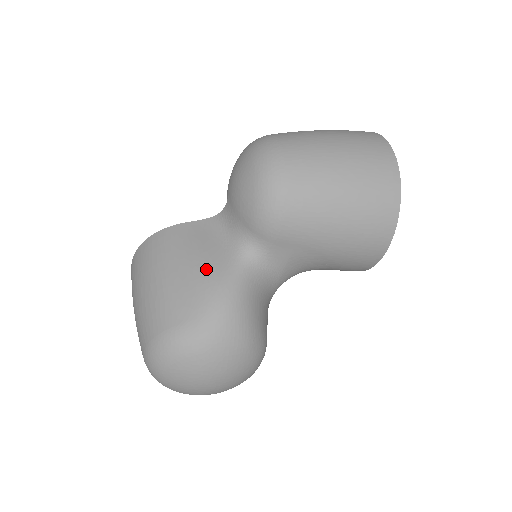
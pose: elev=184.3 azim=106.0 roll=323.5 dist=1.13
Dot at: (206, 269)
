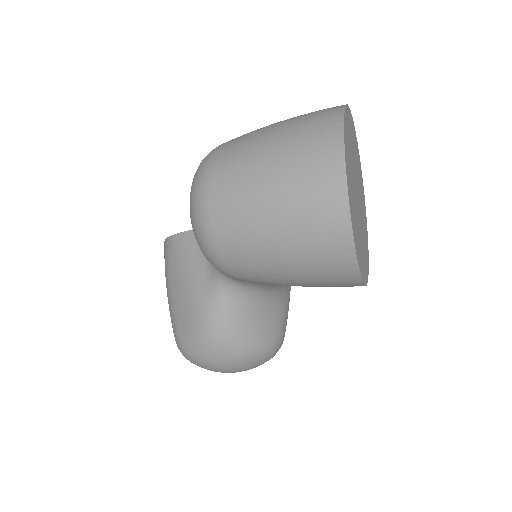
Dot at: (193, 293)
